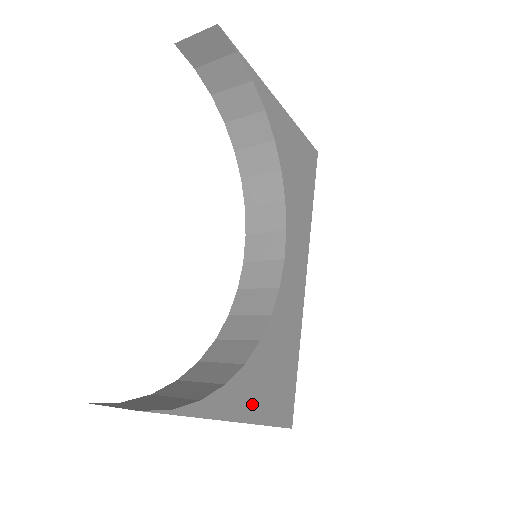
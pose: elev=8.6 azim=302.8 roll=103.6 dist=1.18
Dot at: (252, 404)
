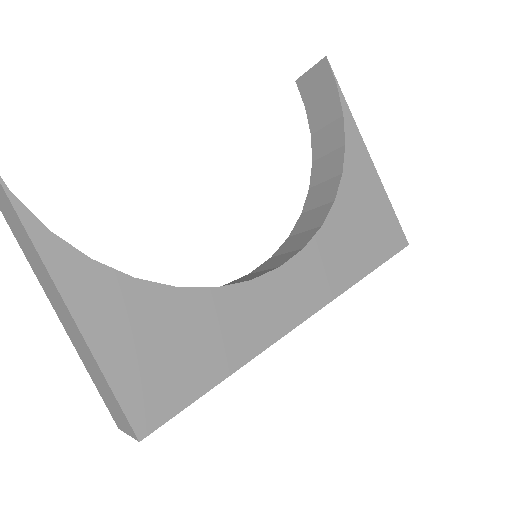
Dot at: (106, 325)
